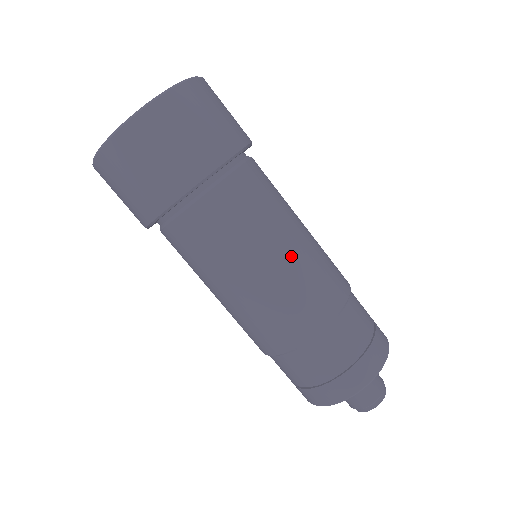
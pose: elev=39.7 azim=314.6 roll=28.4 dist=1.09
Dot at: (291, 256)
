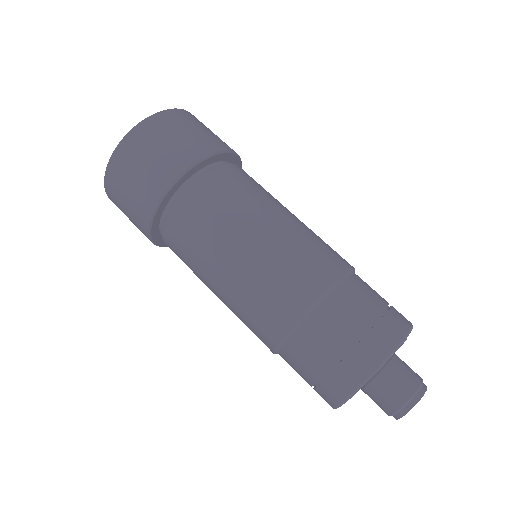
Dot at: (292, 221)
